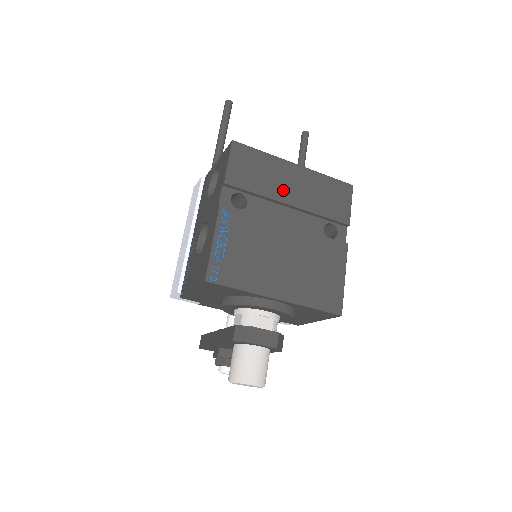
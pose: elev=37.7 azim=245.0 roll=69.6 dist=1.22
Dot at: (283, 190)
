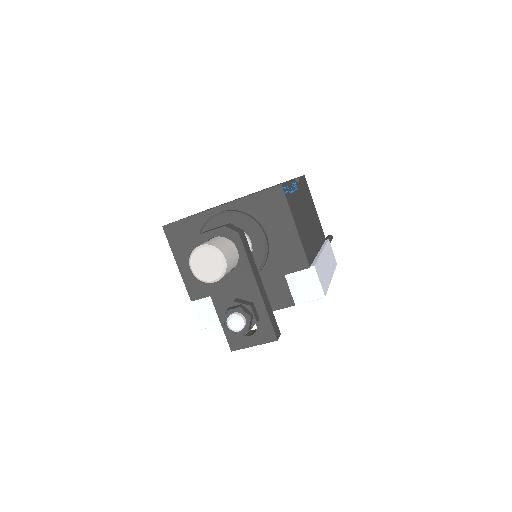
Dot at: occluded
